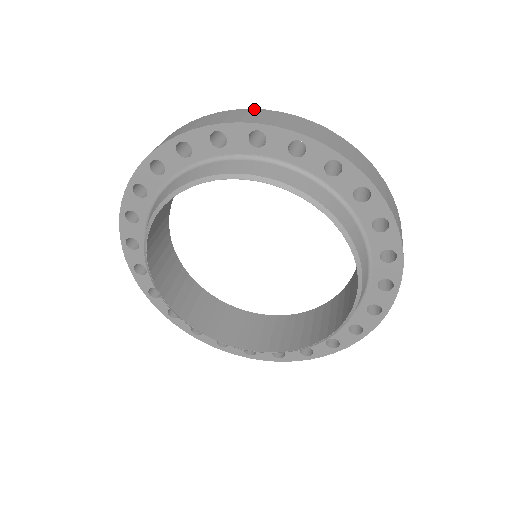
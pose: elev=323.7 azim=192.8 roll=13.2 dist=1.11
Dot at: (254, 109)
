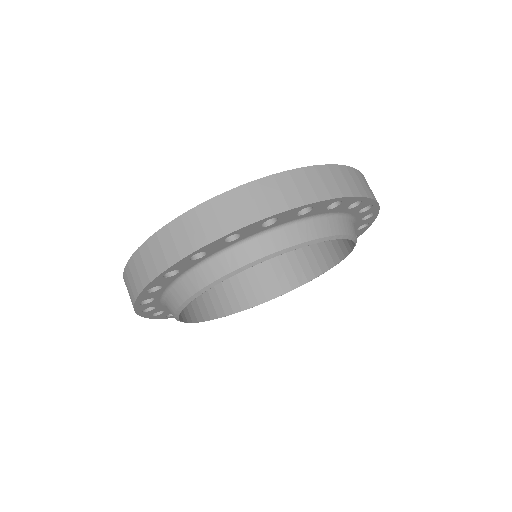
Dot at: (141, 247)
